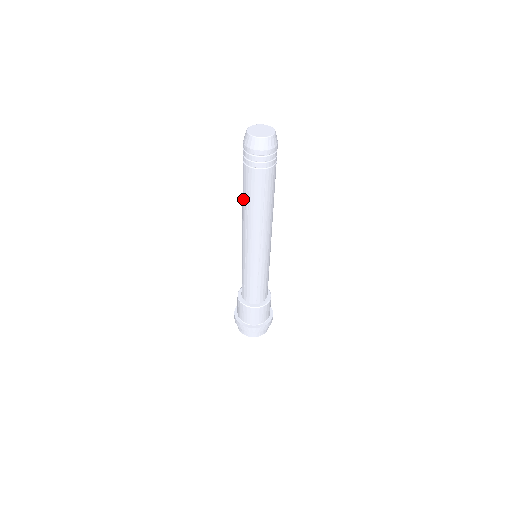
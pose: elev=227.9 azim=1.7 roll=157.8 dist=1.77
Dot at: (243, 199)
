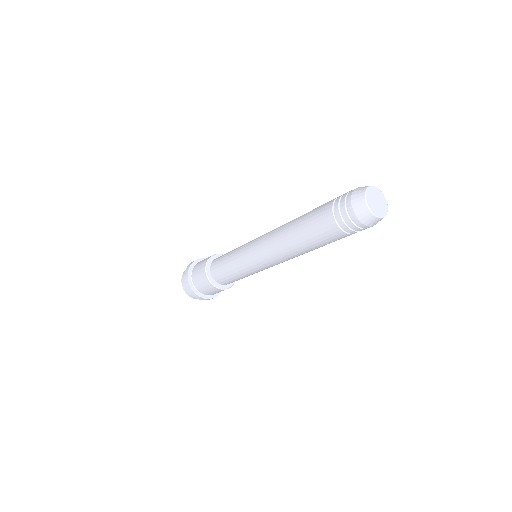
Dot at: (298, 229)
